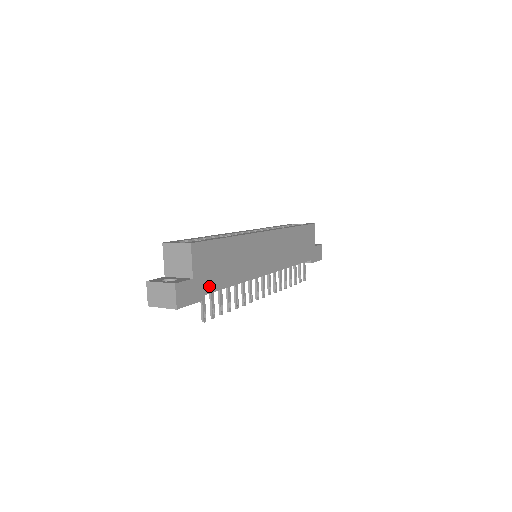
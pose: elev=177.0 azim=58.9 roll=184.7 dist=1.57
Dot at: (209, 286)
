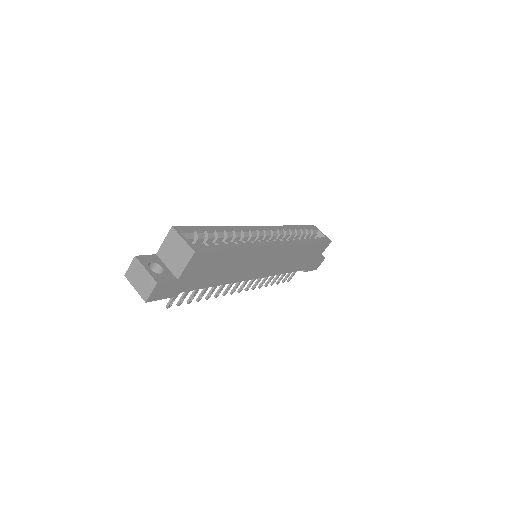
Dot at: (190, 286)
